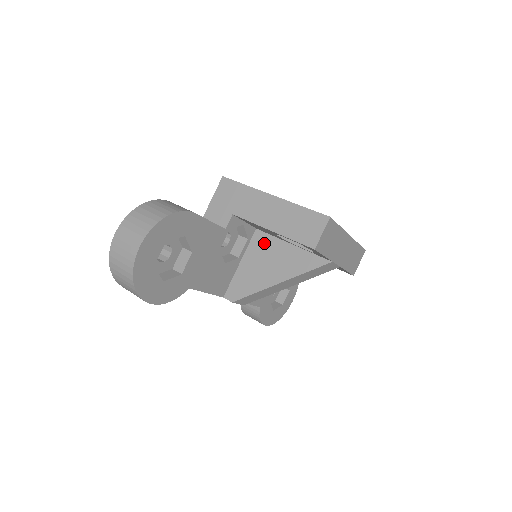
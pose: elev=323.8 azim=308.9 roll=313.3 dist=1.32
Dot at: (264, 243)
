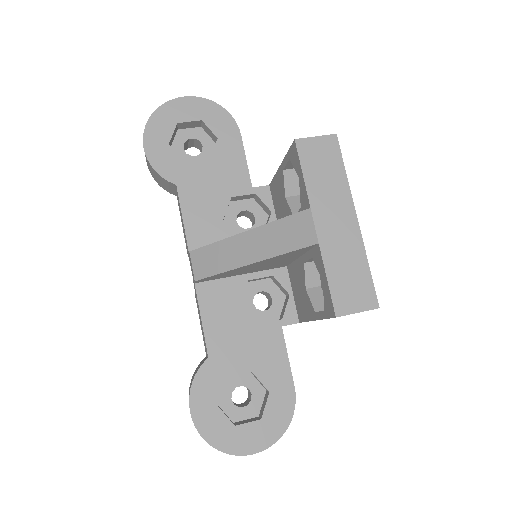
Dot at: occluded
